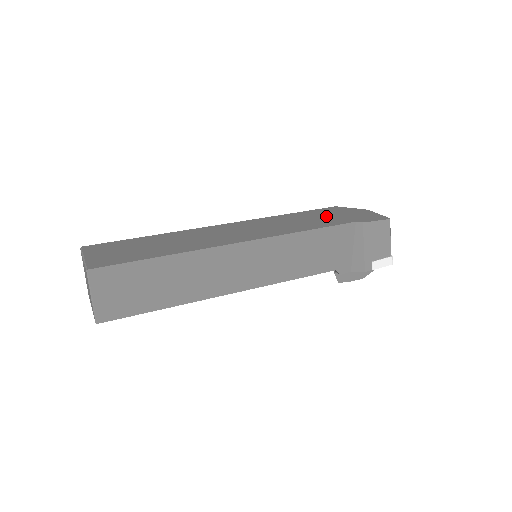
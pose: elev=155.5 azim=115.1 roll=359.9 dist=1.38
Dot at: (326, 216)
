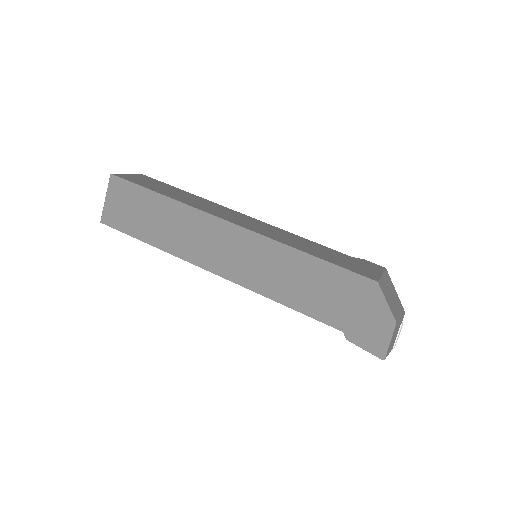
Dot at: (333, 295)
